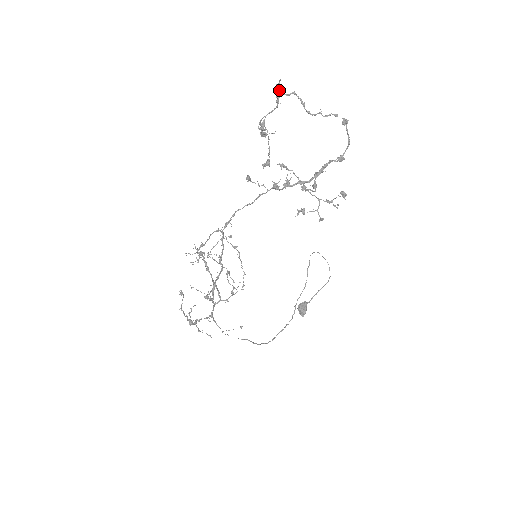
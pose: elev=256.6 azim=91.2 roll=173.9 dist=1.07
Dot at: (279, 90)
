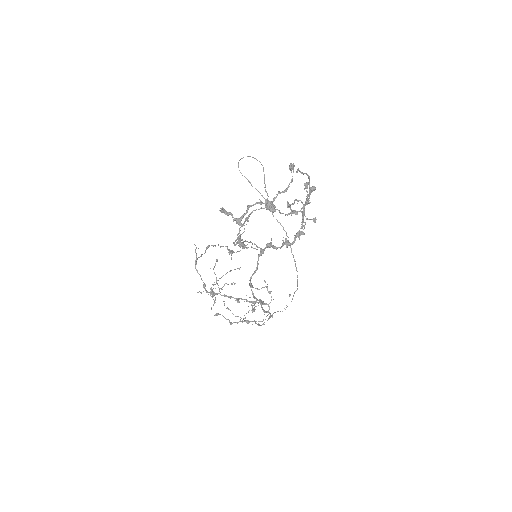
Dot at: (231, 215)
